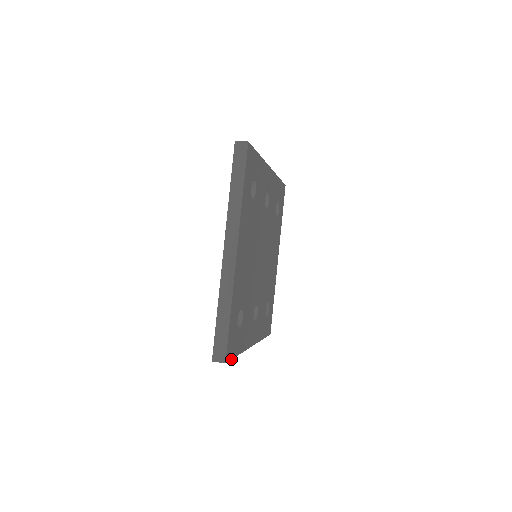
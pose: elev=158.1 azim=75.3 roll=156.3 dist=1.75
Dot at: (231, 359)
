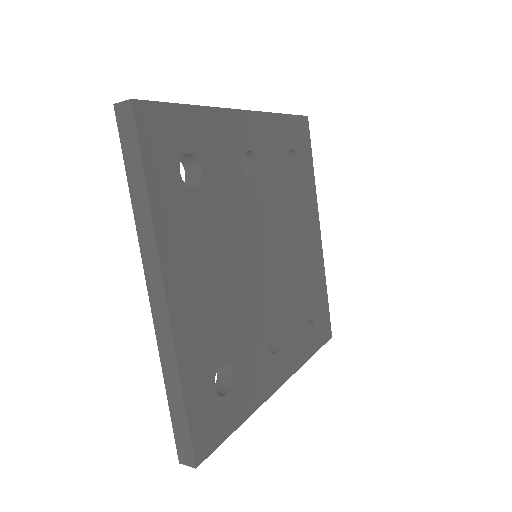
Dot at: (215, 448)
